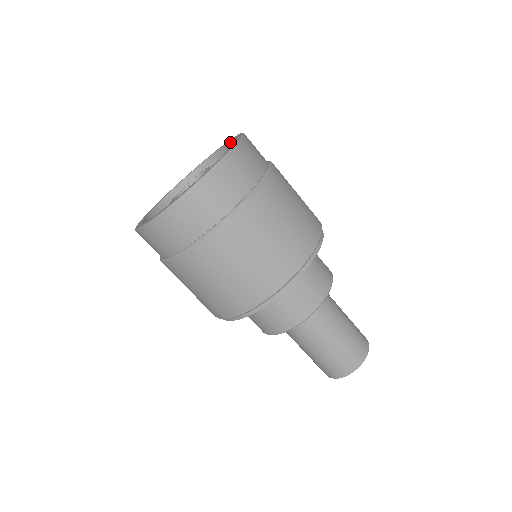
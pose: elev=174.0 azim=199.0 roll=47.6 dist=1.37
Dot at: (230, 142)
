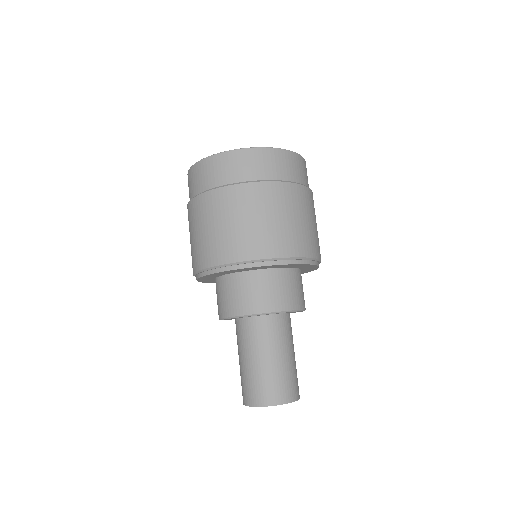
Dot at: occluded
